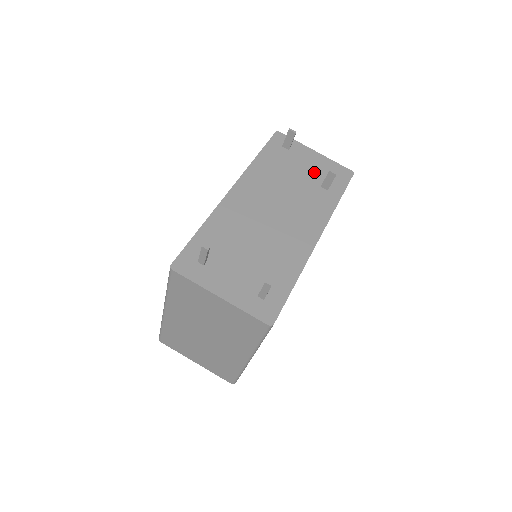
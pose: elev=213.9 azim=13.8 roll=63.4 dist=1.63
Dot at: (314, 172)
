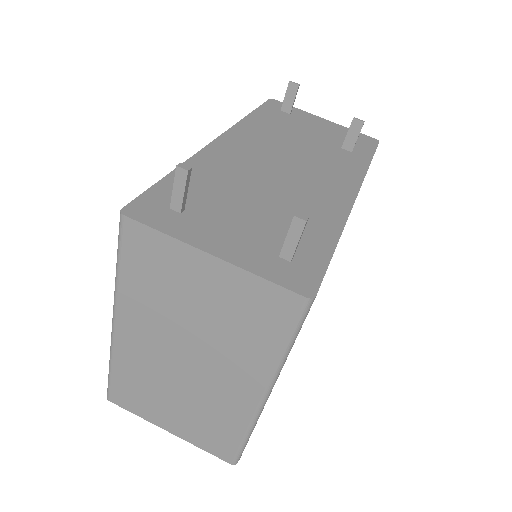
Dot at: (328, 135)
